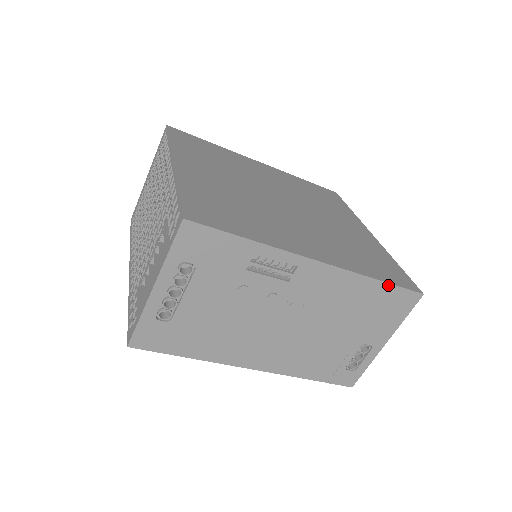
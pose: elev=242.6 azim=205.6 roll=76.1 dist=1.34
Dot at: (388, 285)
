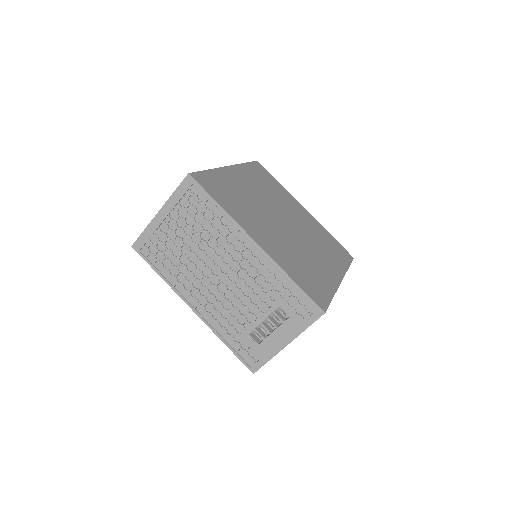
Dot at: (349, 266)
